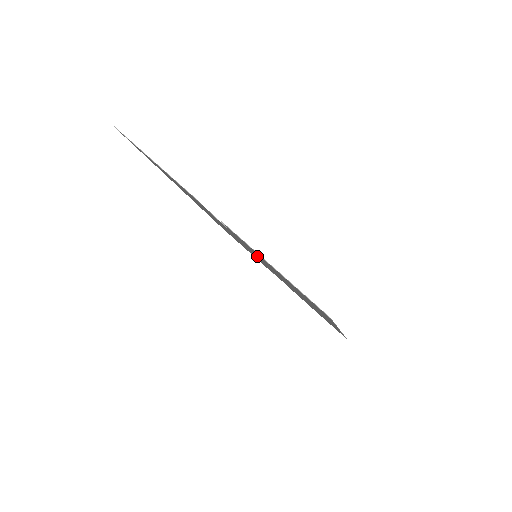
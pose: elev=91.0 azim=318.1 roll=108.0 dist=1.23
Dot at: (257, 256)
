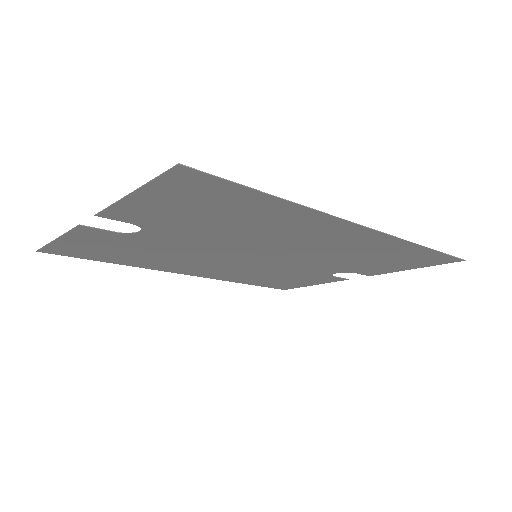
Dot at: (217, 240)
